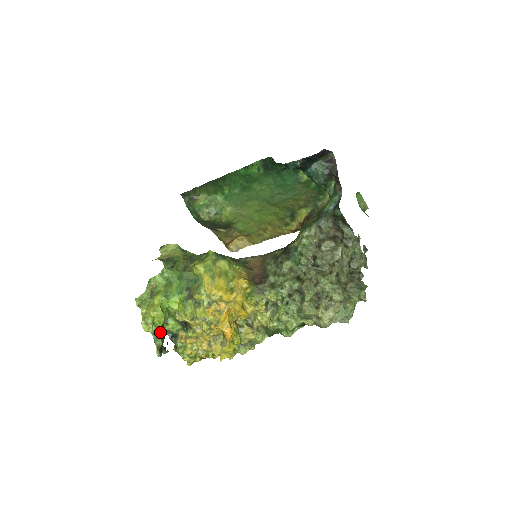
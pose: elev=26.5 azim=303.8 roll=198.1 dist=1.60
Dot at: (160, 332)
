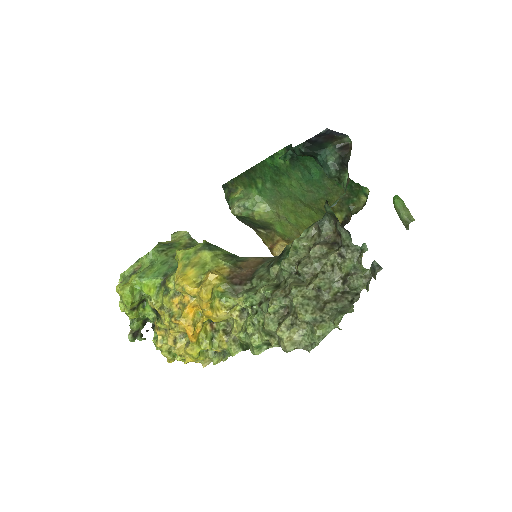
Dot at: (132, 314)
